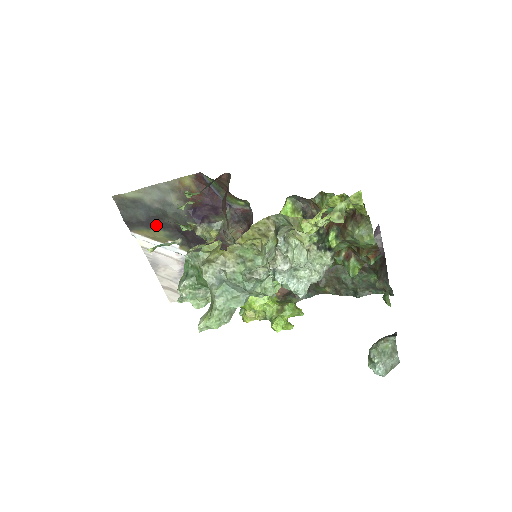
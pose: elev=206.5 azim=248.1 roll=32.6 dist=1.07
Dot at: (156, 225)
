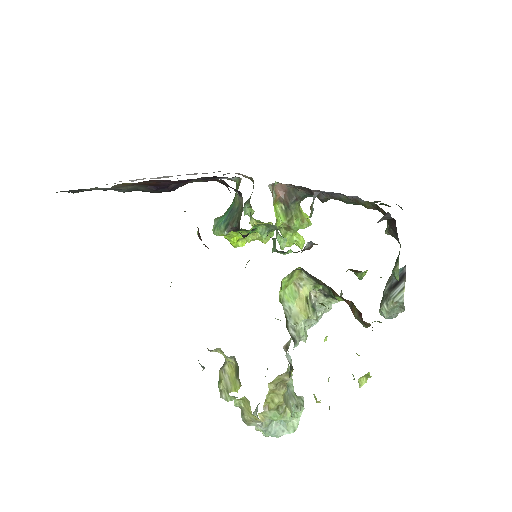
Dot at: occluded
